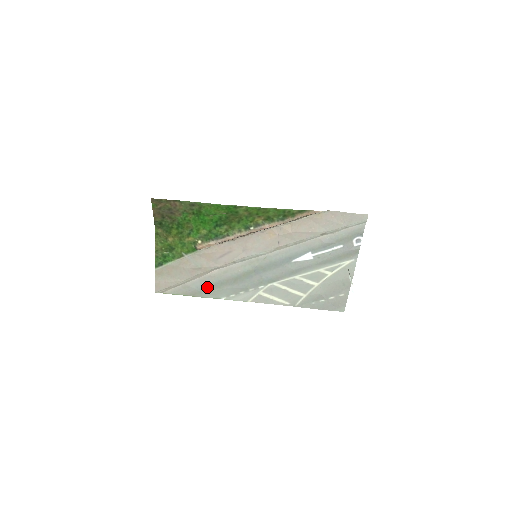
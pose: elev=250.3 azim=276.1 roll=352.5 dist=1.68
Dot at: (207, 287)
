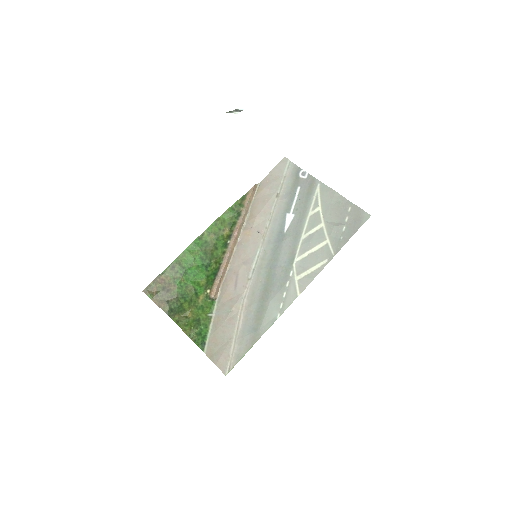
Dot at: (256, 322)
